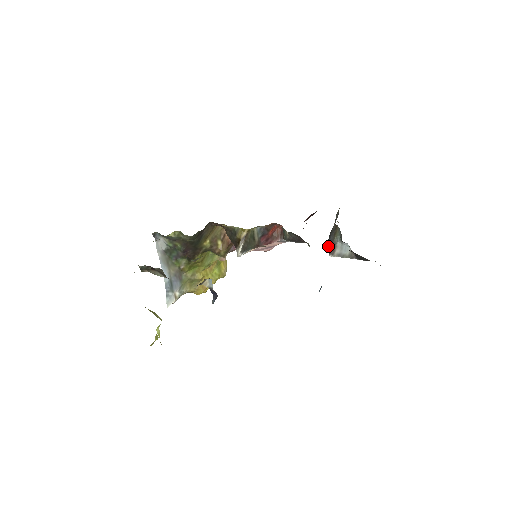
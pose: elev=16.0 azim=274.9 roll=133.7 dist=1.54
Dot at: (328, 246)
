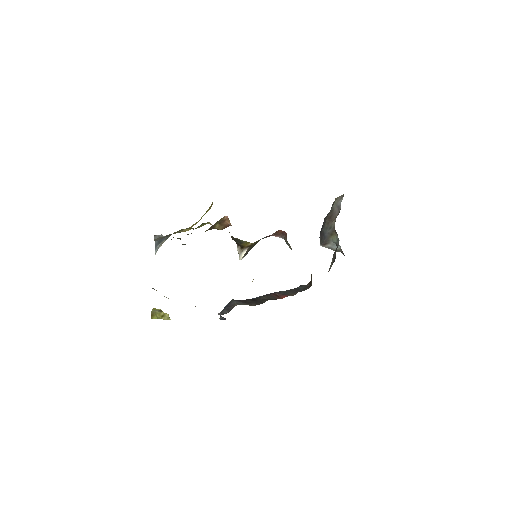
Dot at: (321, 234)
